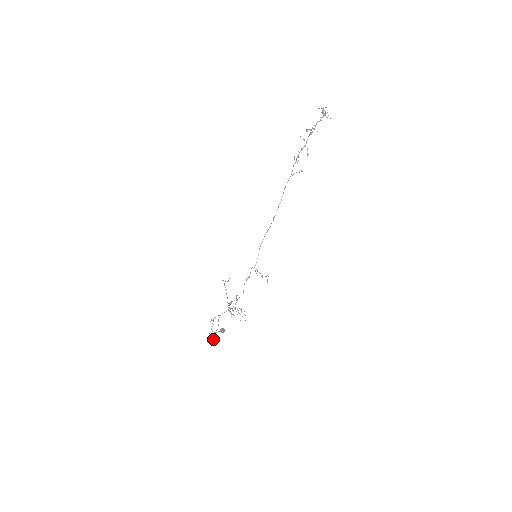
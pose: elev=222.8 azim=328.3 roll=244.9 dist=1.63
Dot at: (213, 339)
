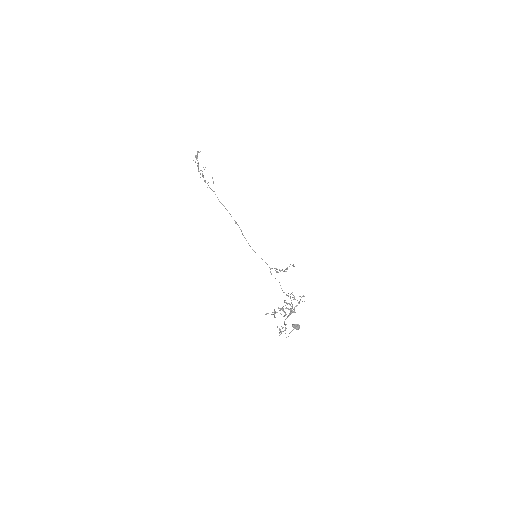
Dot at: occluded
